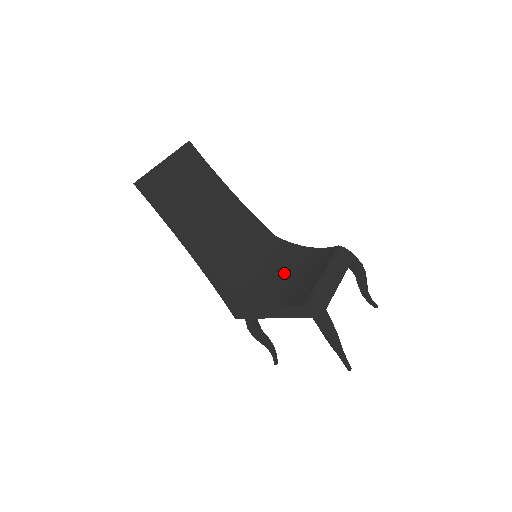
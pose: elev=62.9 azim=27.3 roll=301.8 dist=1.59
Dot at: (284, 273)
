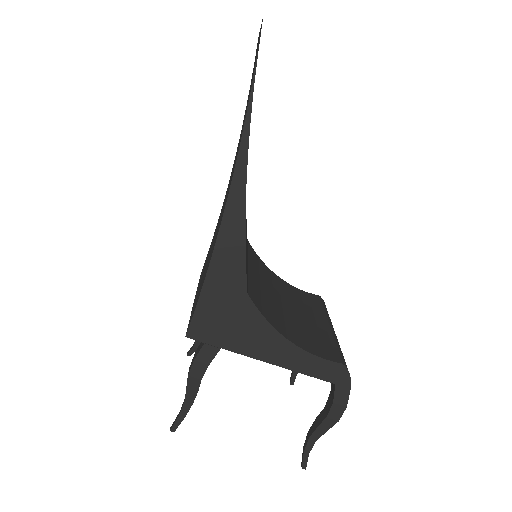
Dot at: (278, 300)
